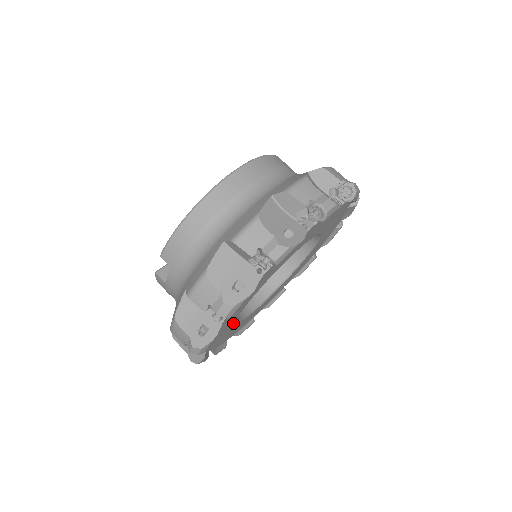
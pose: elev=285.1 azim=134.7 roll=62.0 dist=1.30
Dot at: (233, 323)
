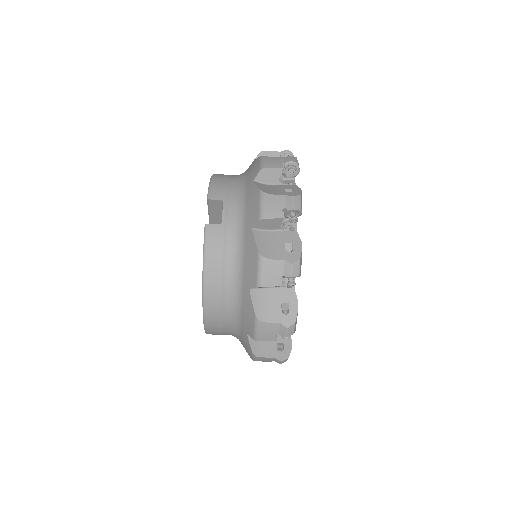
Dot at: occluded
